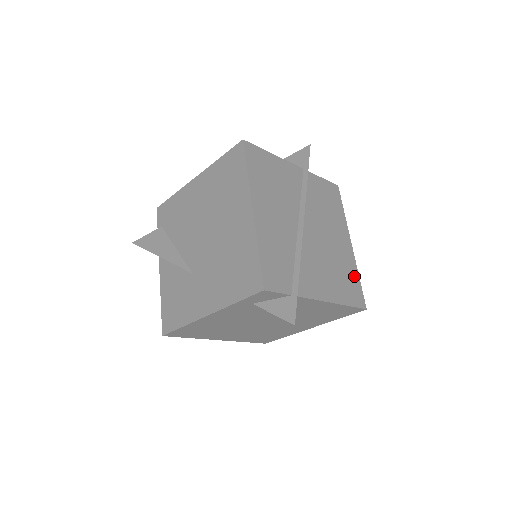
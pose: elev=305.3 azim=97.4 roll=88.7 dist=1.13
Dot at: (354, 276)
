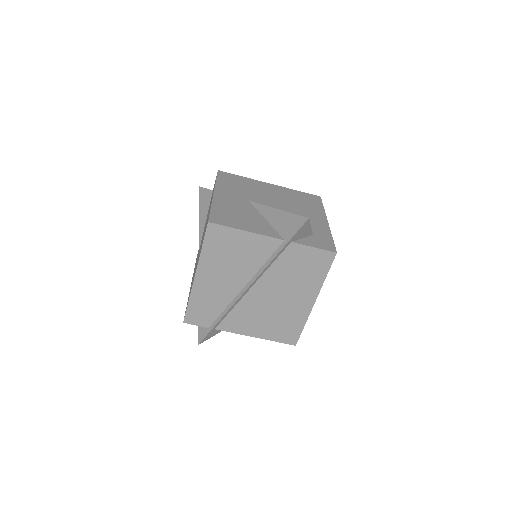
Dot at: (297, 324)
